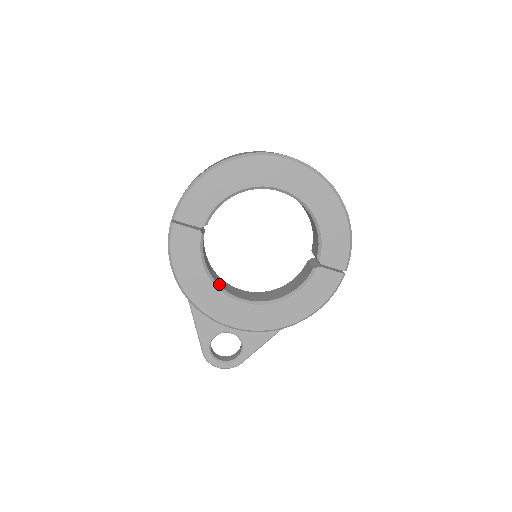
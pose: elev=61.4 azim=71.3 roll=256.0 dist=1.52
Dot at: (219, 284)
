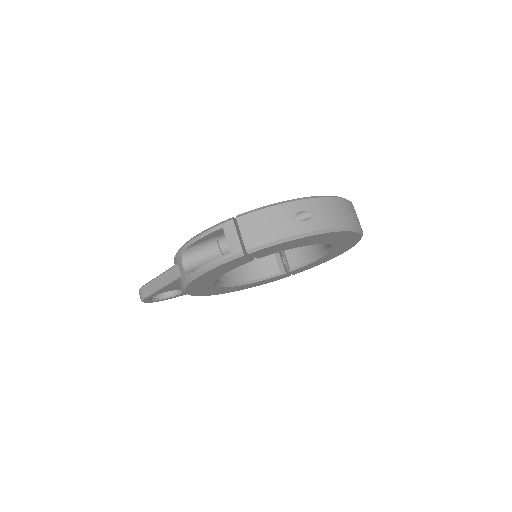
Dot at: occluded
